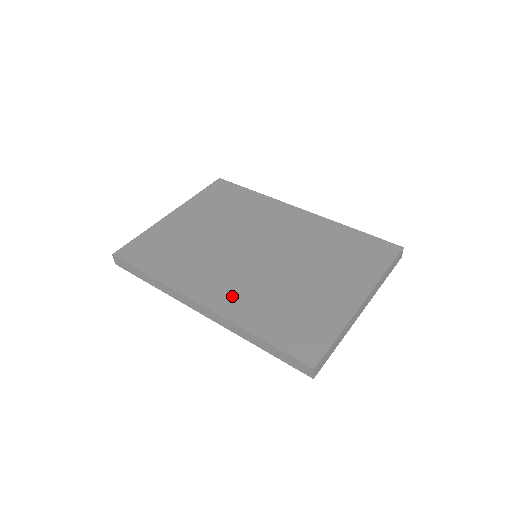
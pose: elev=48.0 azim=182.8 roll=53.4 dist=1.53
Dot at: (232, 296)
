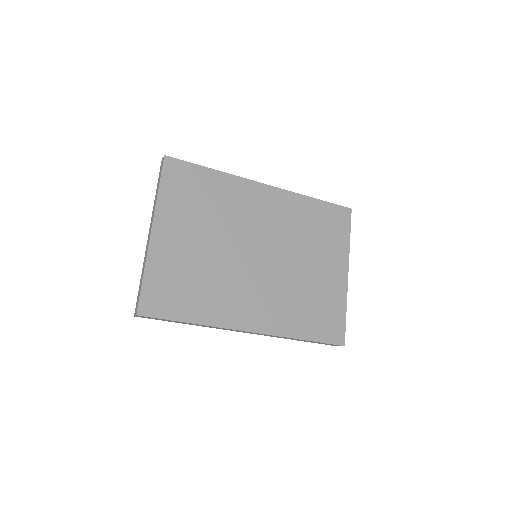
Dot at: (269, 313)
